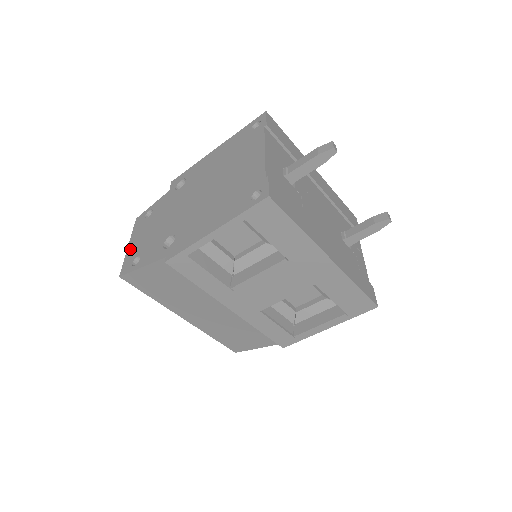
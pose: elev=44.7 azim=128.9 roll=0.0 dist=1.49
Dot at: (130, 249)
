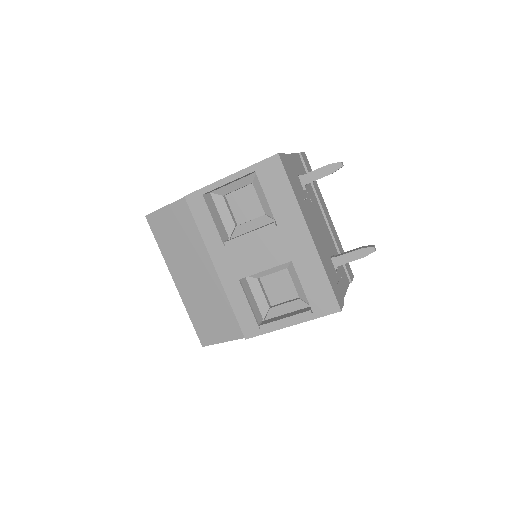
Dot at: occluded
